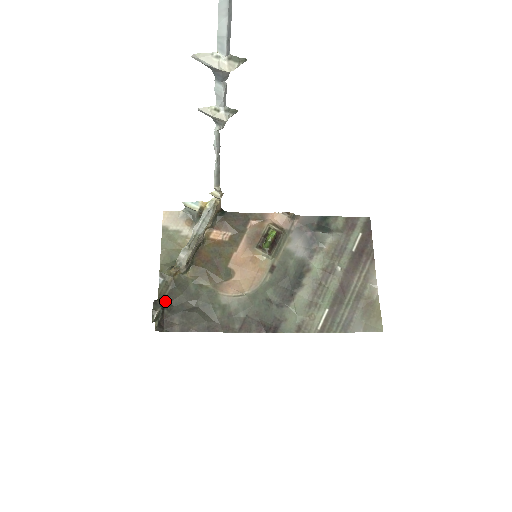
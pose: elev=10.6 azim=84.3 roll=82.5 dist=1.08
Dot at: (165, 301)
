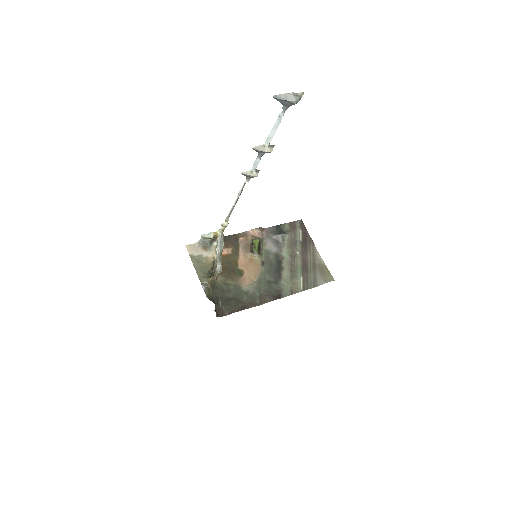
Dot at: (213, 299)
